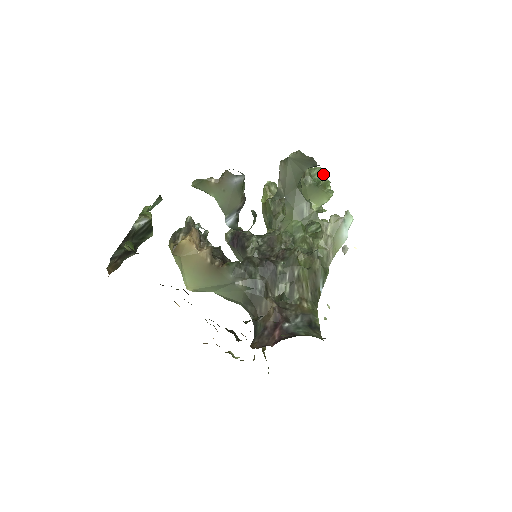
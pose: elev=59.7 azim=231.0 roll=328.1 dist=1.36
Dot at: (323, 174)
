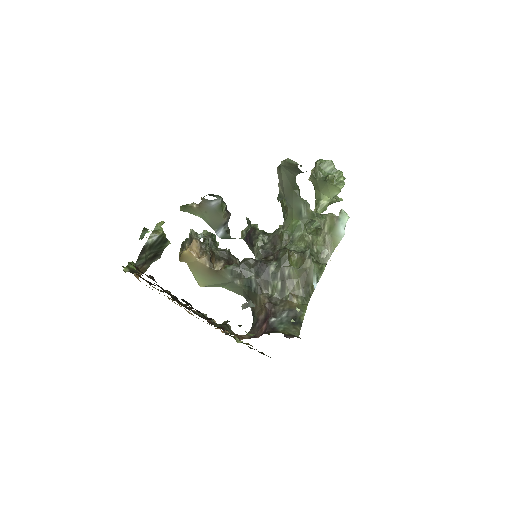
Dot at: (334, 166)
